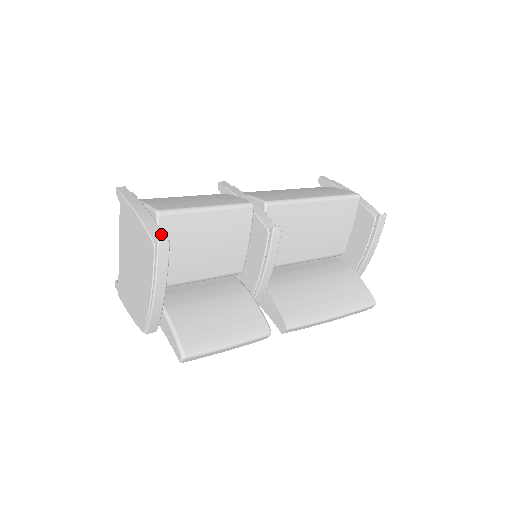
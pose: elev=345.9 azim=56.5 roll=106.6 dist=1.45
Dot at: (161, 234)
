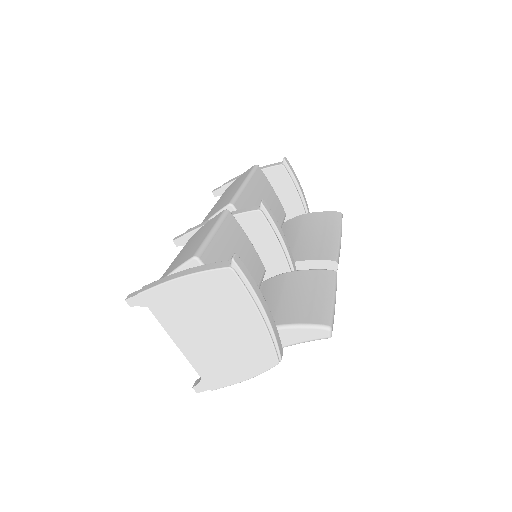
Dot at: (220, 262)
